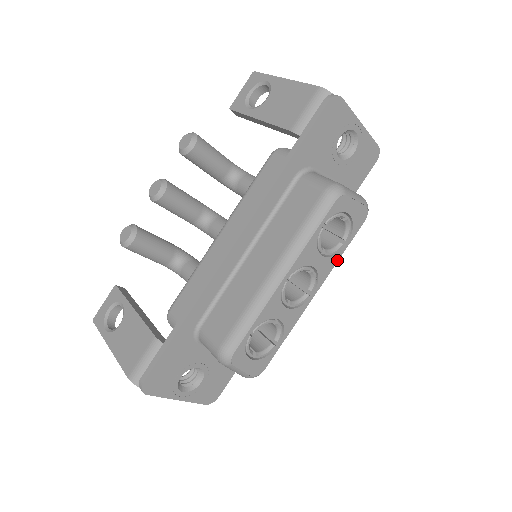
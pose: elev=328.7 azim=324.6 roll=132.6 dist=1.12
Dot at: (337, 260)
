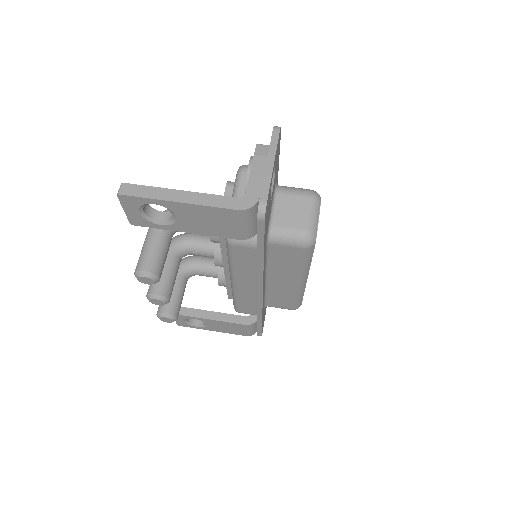
Dot at: occluded
